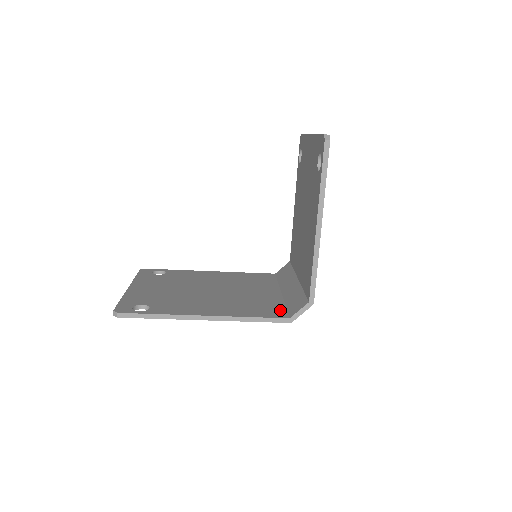
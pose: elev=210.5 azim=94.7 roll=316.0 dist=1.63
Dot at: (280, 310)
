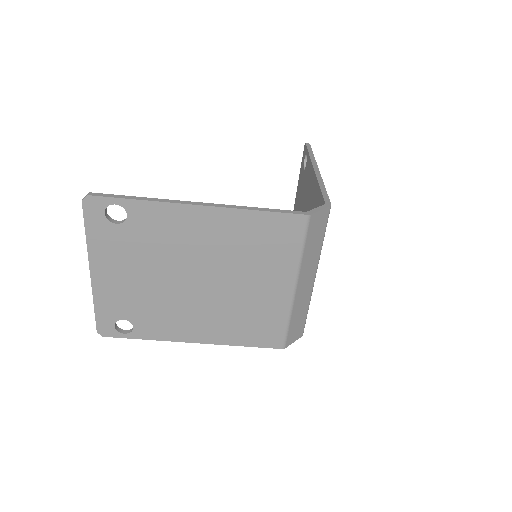
Dot at: occluded
